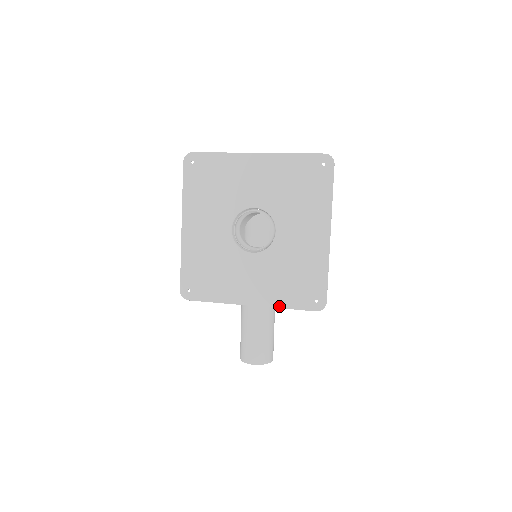
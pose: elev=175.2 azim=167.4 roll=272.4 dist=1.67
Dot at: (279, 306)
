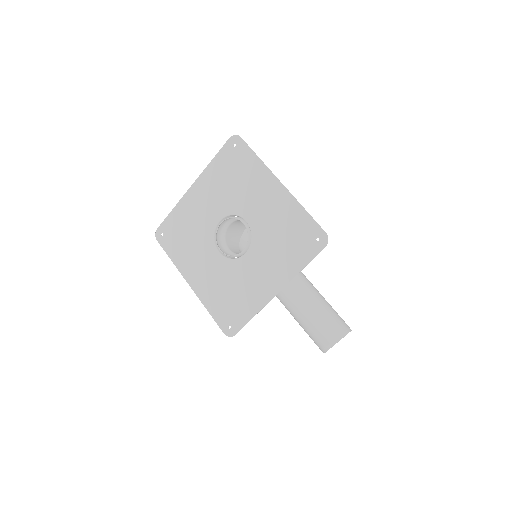
Dot at: (296, 272)
